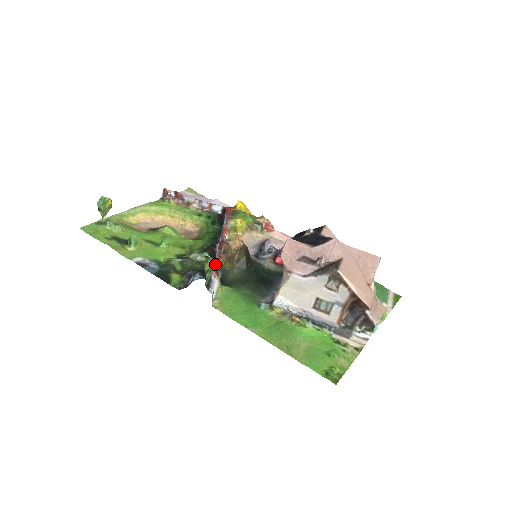
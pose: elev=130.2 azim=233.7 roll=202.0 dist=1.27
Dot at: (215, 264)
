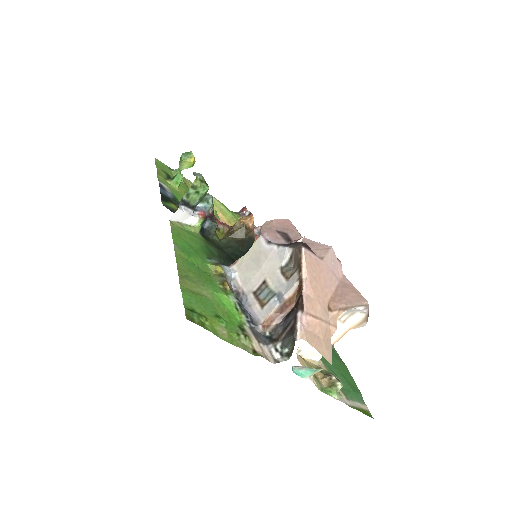
Dot at: (212, 215)
